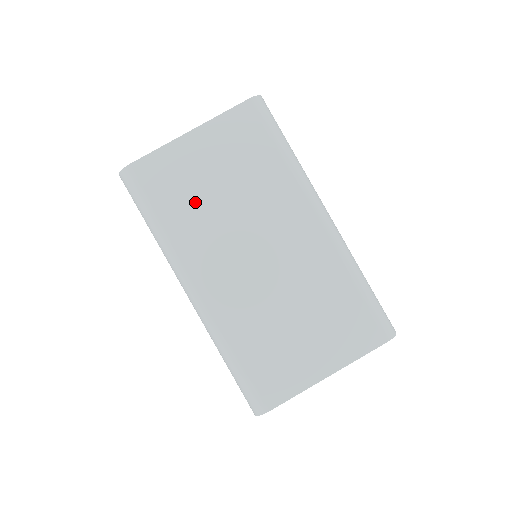
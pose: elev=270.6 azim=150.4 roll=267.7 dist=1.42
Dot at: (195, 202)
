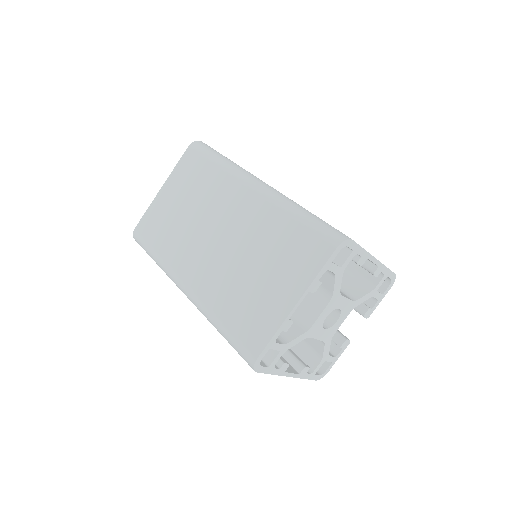
Dot at: (172, 228)
